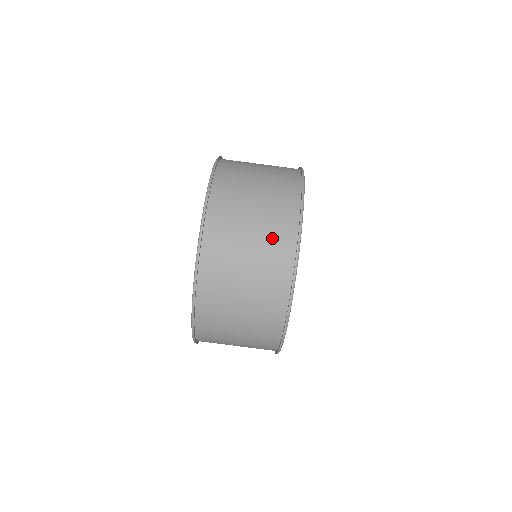
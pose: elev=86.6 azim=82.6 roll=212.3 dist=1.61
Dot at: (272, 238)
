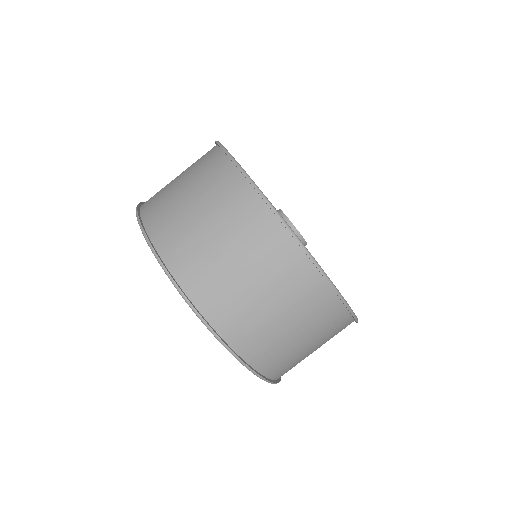
Dot at: (211, 184)
